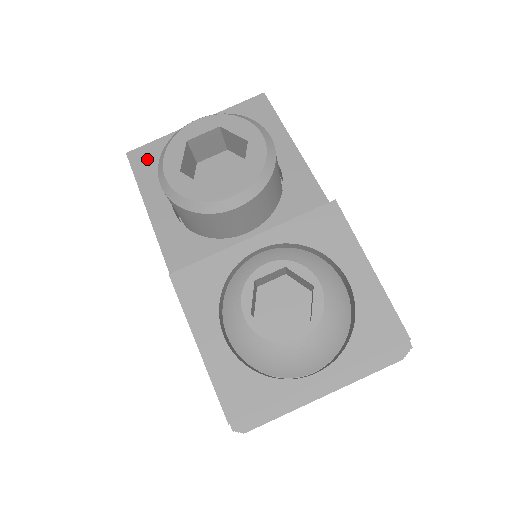
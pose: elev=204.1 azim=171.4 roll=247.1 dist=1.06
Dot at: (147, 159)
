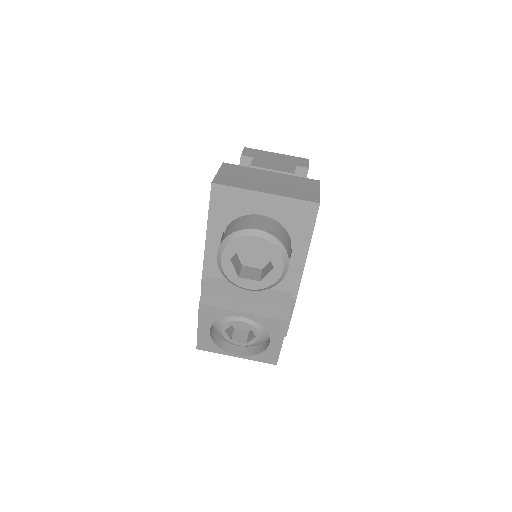
Dot at: (222, 197)
